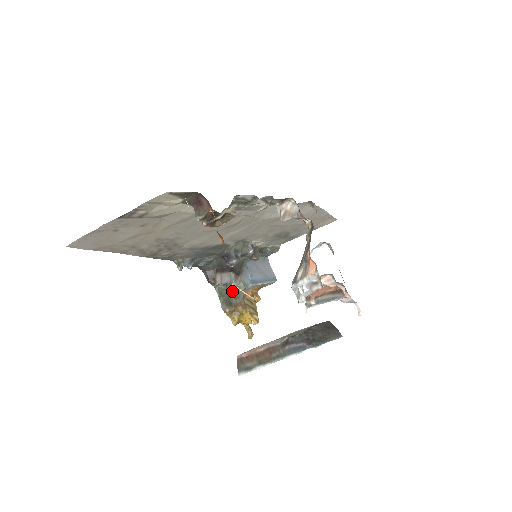
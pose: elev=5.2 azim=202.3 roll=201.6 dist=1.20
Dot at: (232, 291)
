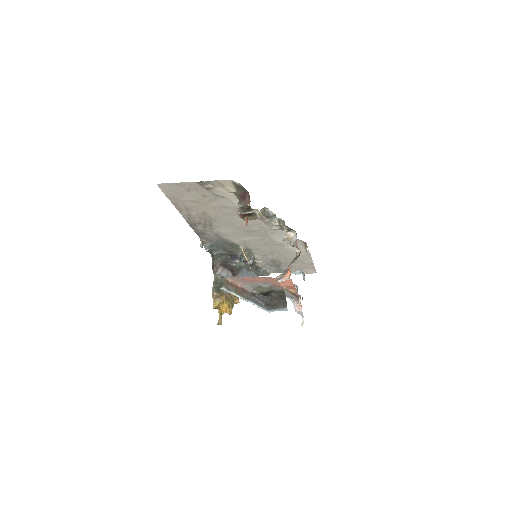
Dot at: occluded
